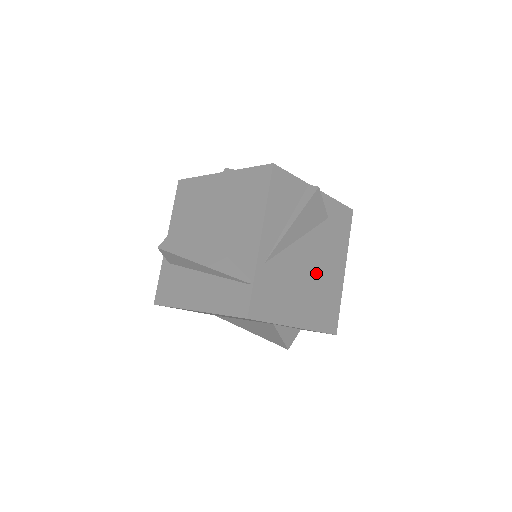
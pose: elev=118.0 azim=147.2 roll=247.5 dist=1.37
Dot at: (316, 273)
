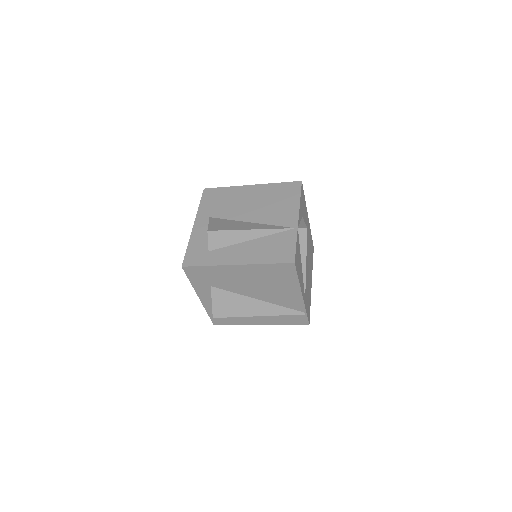
Dot at: (307, 250)
